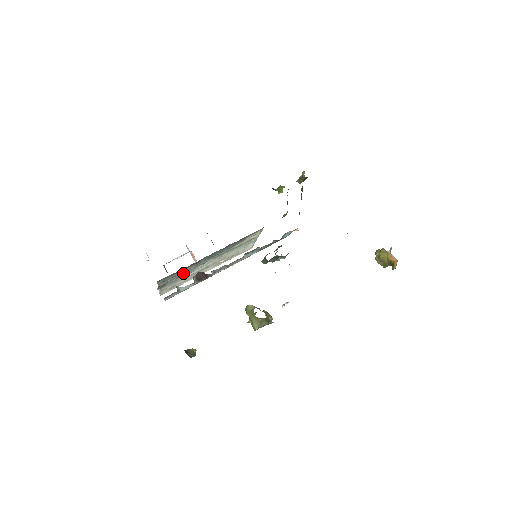
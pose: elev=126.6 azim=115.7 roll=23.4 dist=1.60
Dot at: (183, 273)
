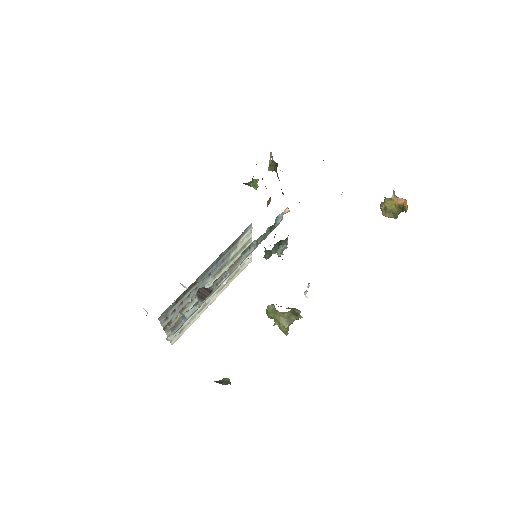
Dot at: (185, 303)
